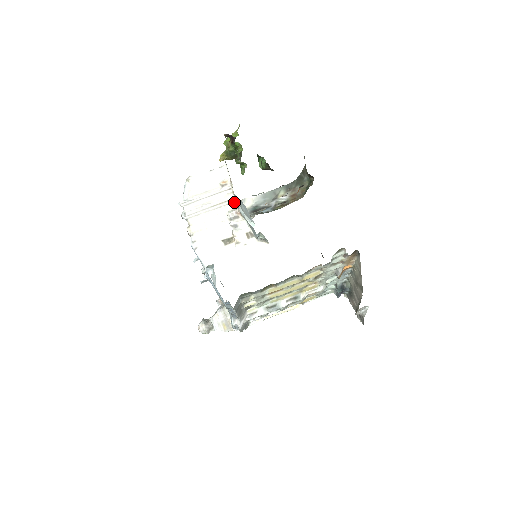
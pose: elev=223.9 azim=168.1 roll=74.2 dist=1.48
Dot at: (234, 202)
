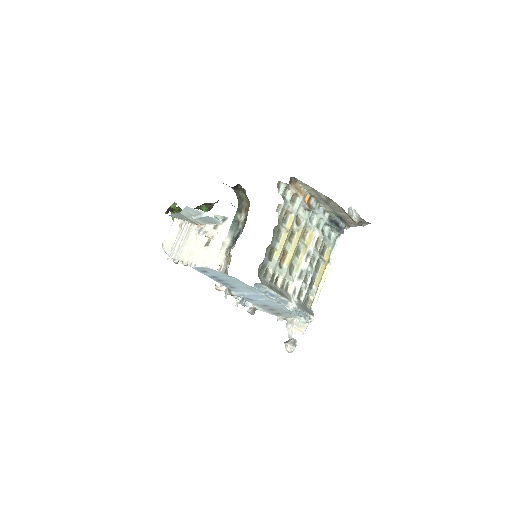
Dot at: (194, 225)
